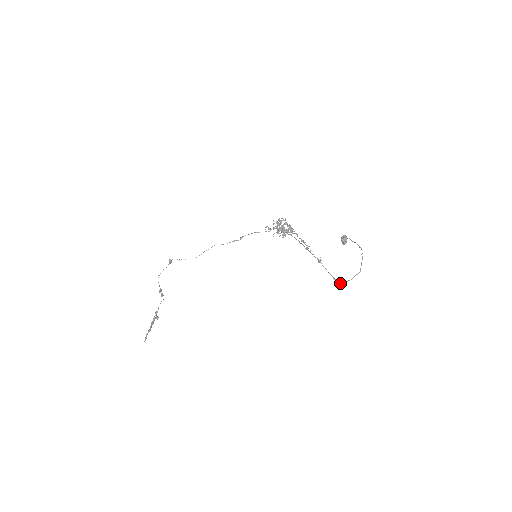
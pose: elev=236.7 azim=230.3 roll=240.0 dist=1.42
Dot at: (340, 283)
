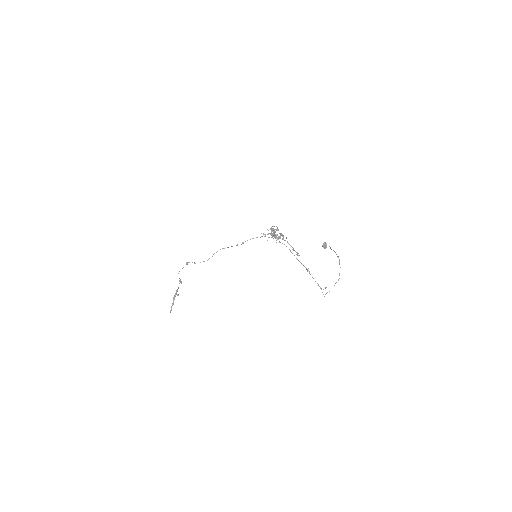
Dot at: (325, 294)
